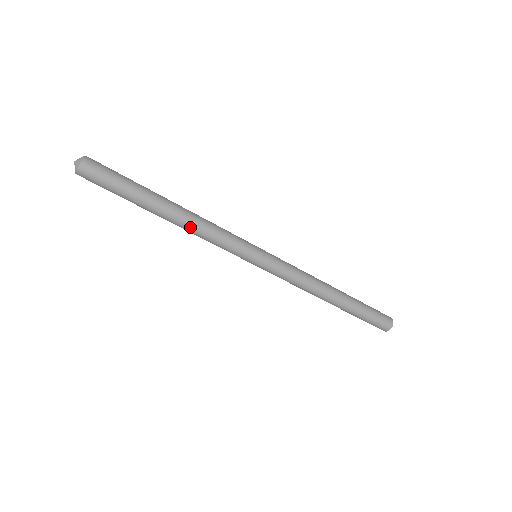
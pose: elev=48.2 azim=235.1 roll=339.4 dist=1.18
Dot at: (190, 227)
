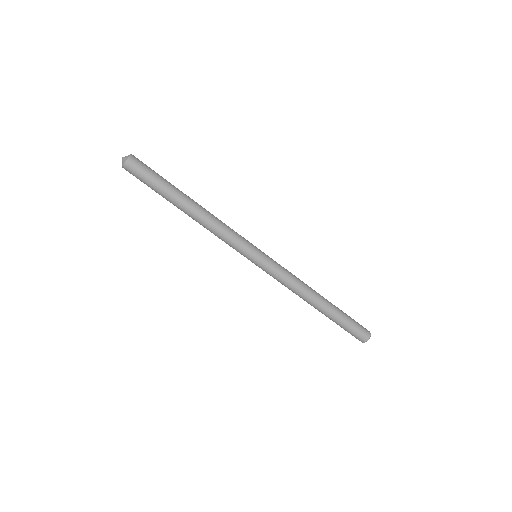
Dot at: (202, 224)
